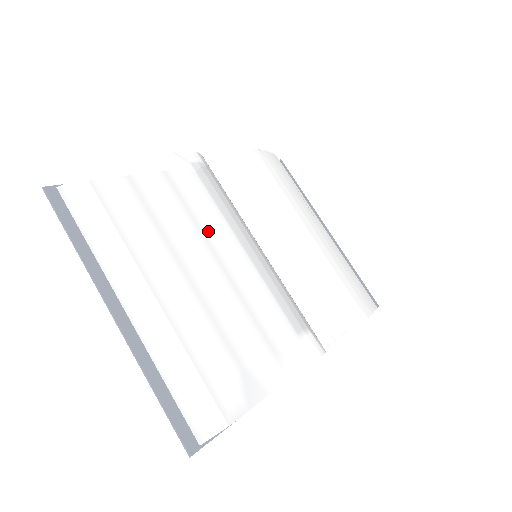
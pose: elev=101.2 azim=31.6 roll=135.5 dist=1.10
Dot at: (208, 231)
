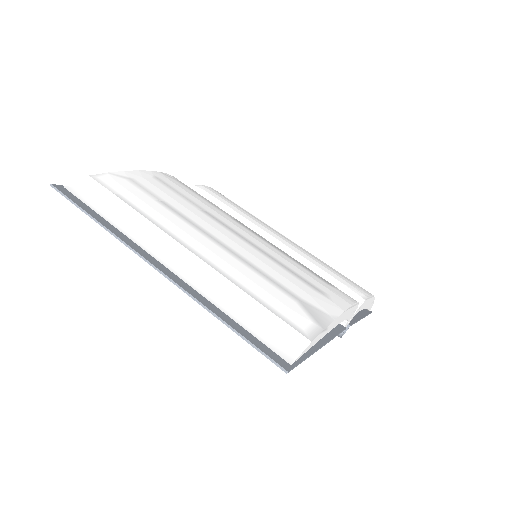
Dot at: (214, 215)
